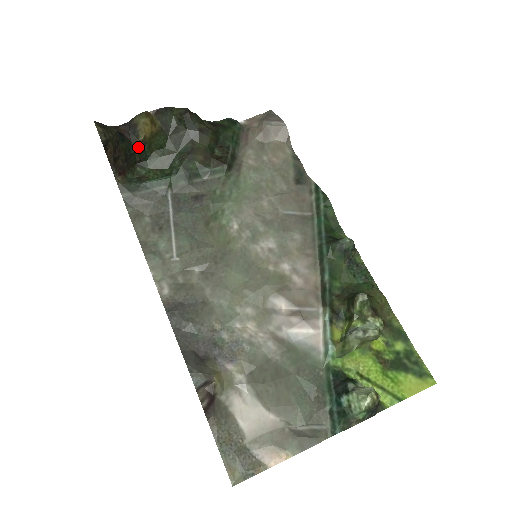
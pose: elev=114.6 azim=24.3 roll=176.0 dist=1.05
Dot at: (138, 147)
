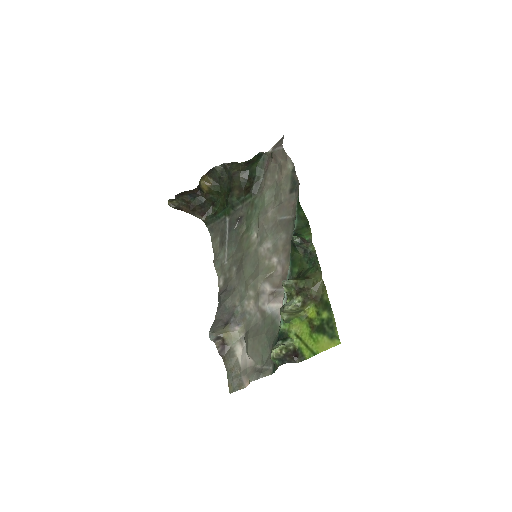
Dot at: (206, 197)
